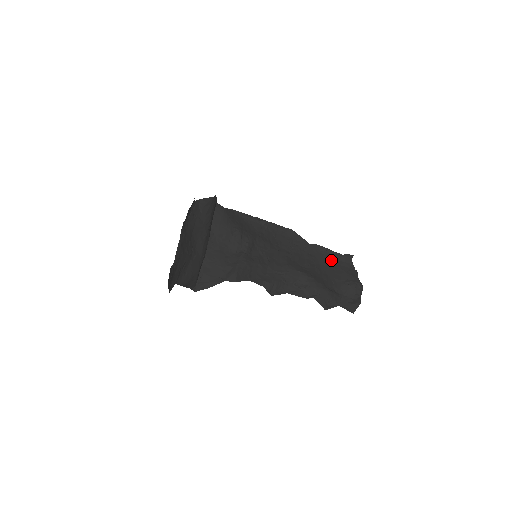
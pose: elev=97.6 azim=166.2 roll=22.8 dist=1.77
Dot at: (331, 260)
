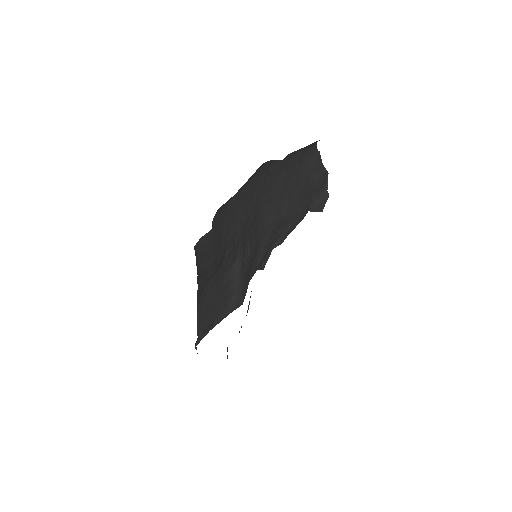
Dot at: (299, 161)
